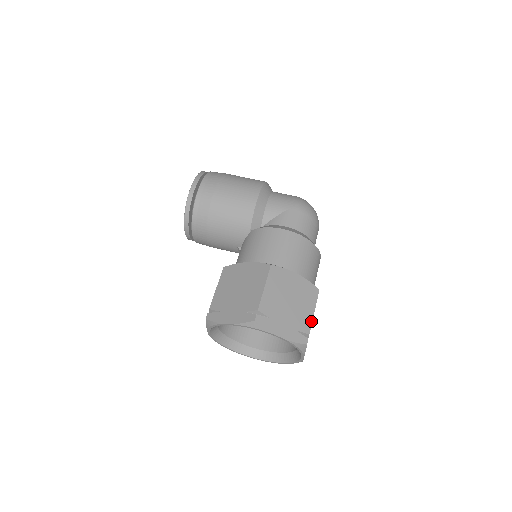
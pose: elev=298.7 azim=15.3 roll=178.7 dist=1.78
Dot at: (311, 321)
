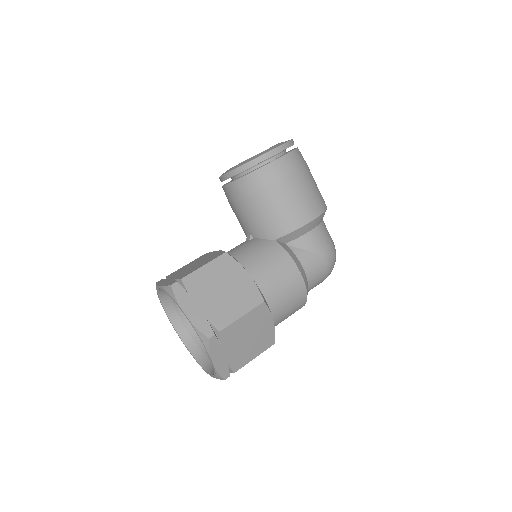
Dot at: (245, 364)
